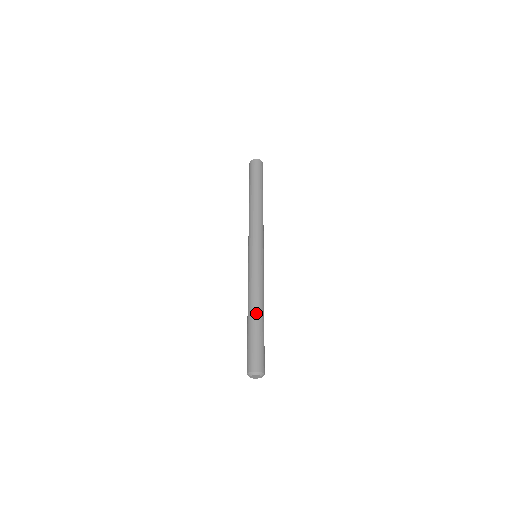
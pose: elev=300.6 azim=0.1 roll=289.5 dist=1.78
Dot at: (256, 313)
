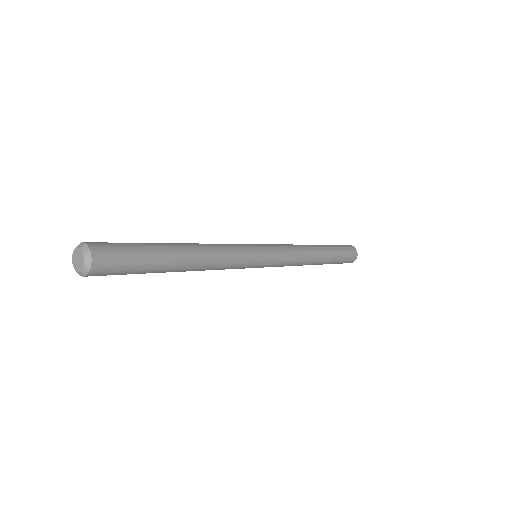
Dot at: (182, 245)
